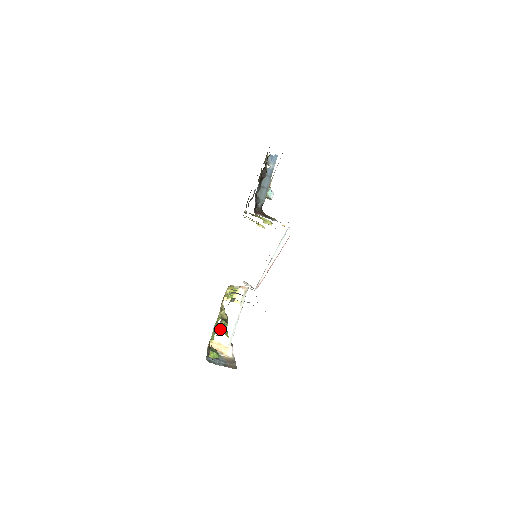
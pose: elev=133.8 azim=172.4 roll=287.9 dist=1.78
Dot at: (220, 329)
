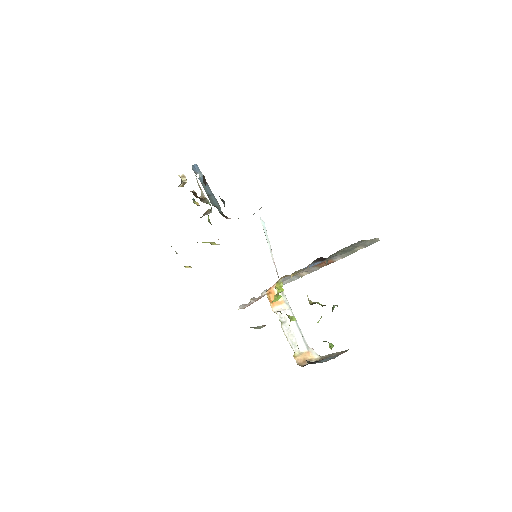
Dot at: occluded
